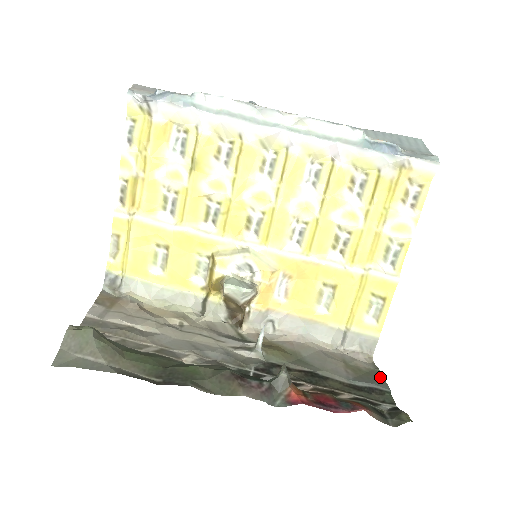
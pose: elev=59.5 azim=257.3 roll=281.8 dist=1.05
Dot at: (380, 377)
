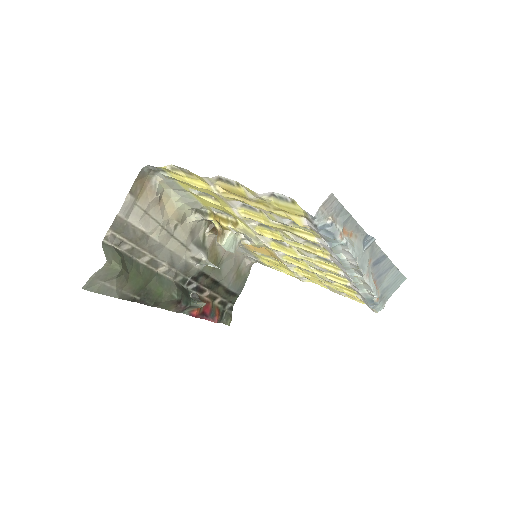
Dot at: (244, 284)
